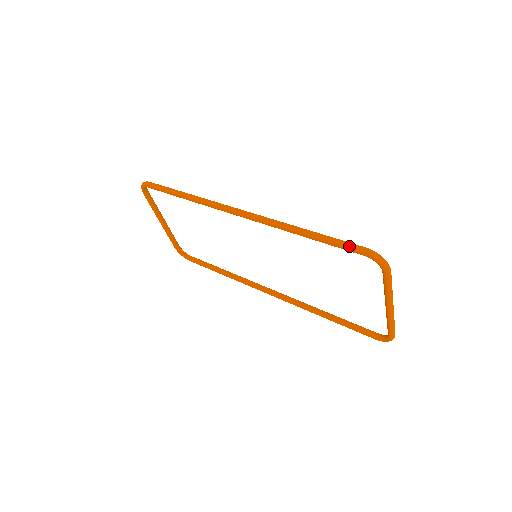
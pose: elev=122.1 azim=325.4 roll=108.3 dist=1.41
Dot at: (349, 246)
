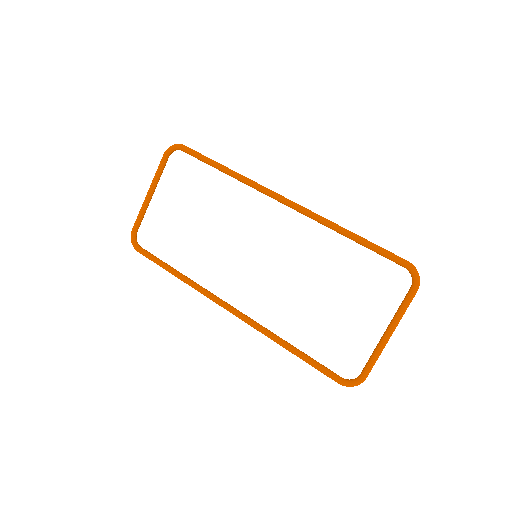
Dot at: (394, 254)
